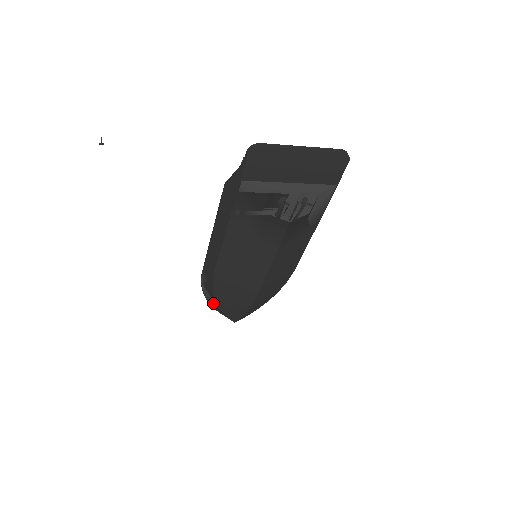
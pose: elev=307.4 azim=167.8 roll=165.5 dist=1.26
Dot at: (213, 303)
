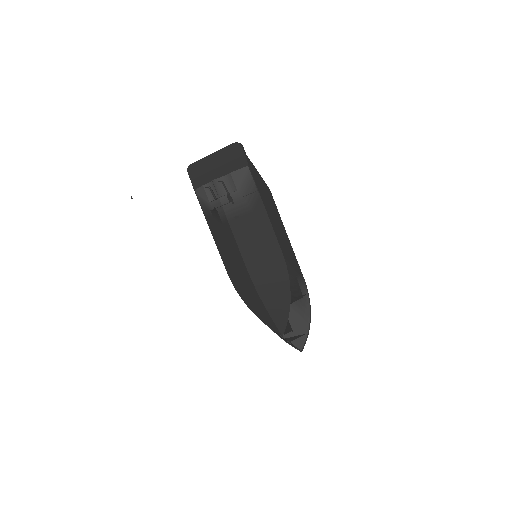
Dot at: occluded
